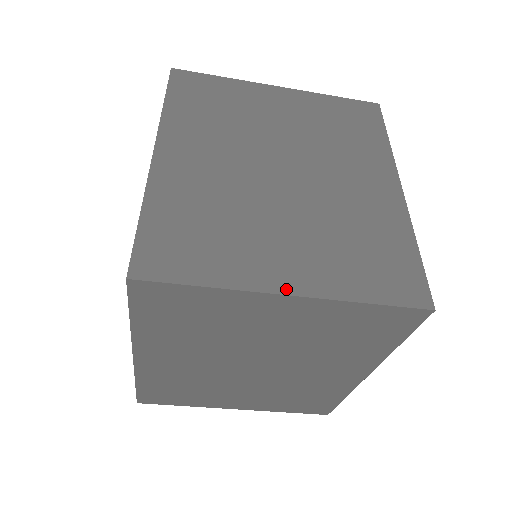
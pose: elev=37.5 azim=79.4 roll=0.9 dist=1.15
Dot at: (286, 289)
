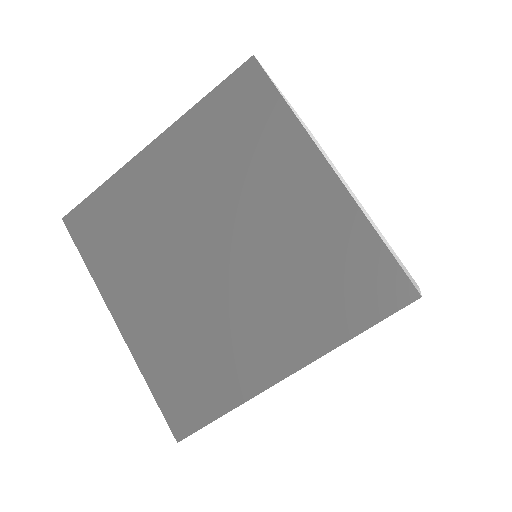
Dot at: occluded
